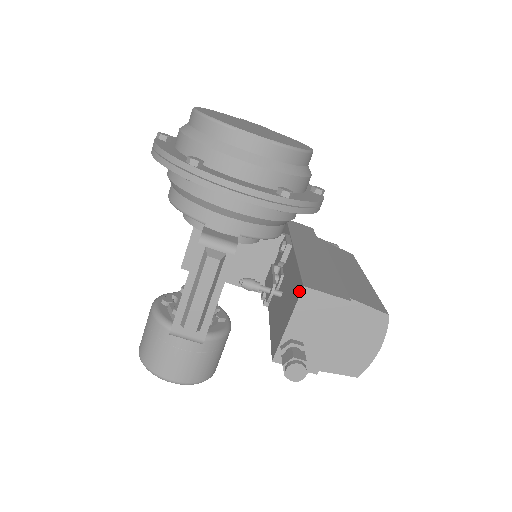
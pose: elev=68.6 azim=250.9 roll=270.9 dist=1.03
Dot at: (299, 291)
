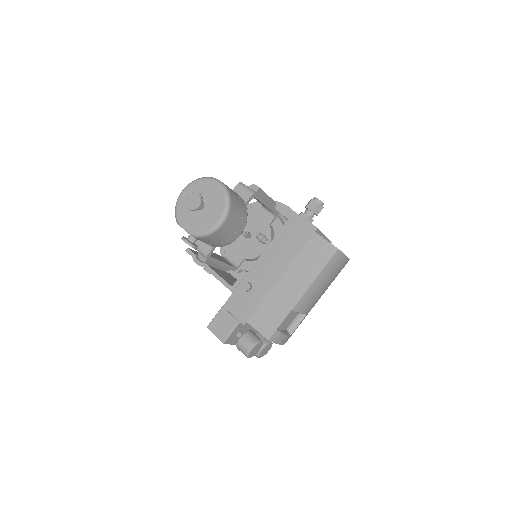
Dot at: occluded
